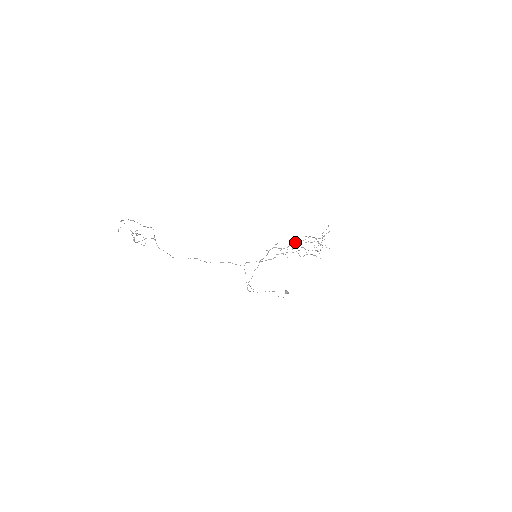
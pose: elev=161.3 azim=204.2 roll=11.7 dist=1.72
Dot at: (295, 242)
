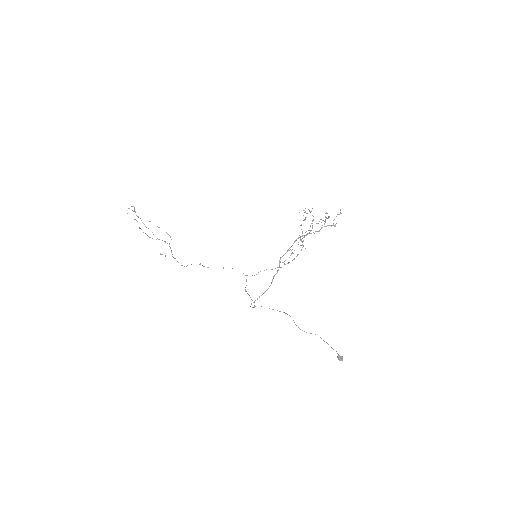
Dot at: occluded
